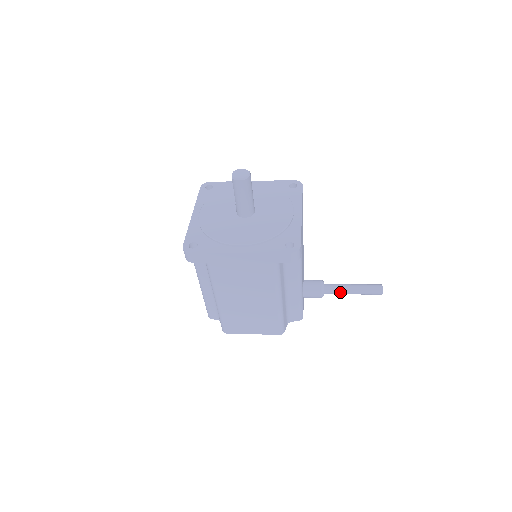
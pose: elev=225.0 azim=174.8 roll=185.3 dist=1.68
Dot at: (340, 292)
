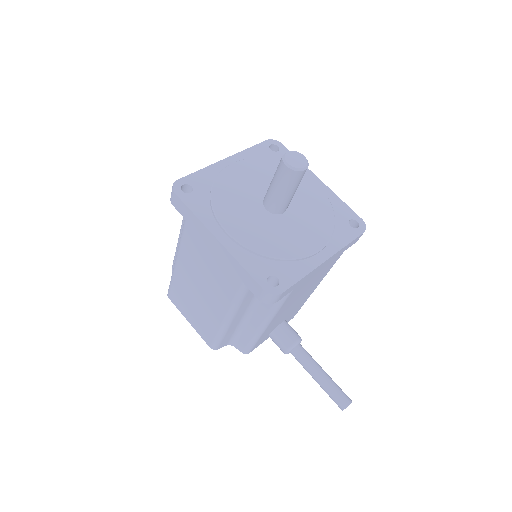
Dot at: (305, 367)
